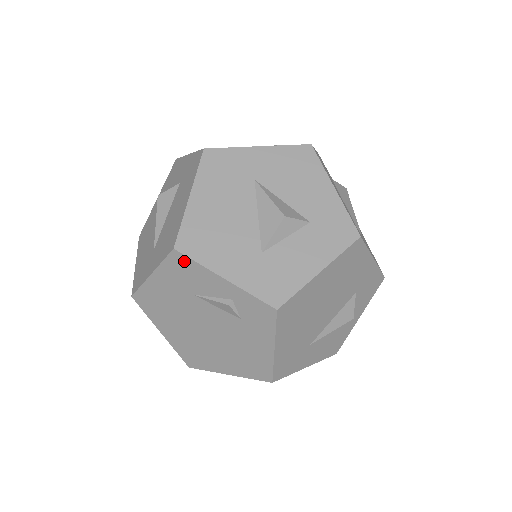
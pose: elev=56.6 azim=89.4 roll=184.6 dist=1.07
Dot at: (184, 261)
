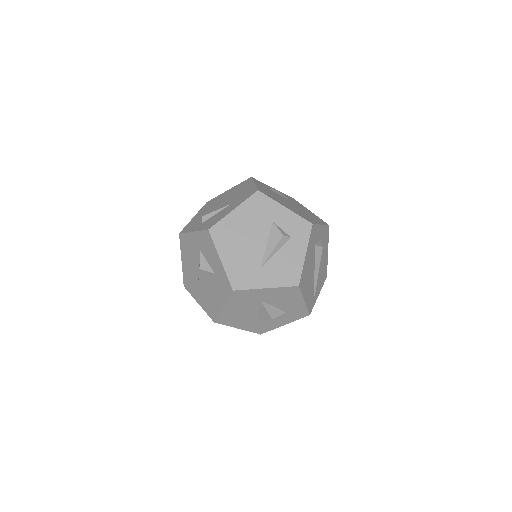
Dot at: occluded
